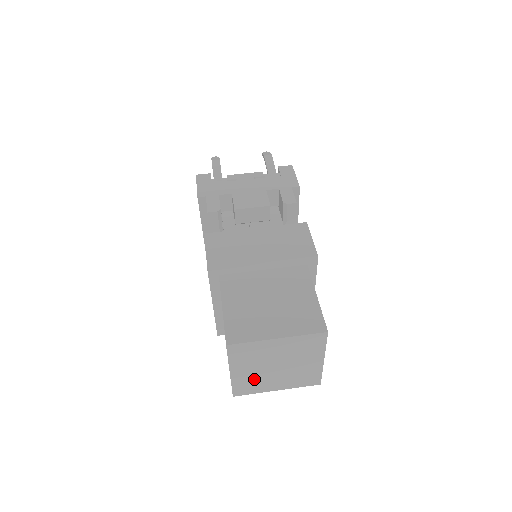
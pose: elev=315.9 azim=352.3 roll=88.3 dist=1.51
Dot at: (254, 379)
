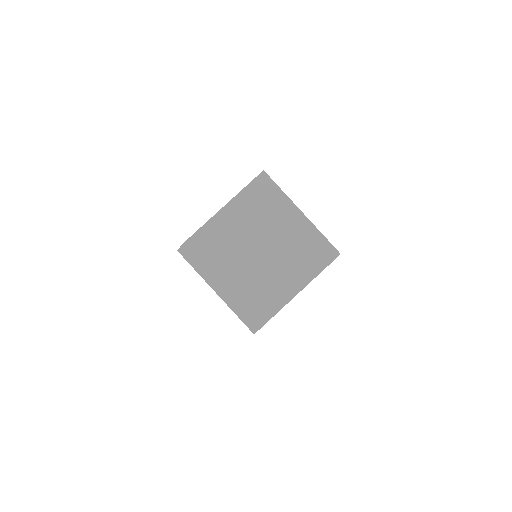
Dot at: (225, 244)
